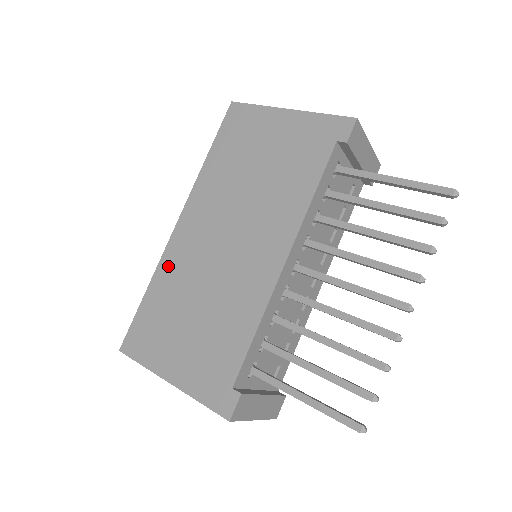
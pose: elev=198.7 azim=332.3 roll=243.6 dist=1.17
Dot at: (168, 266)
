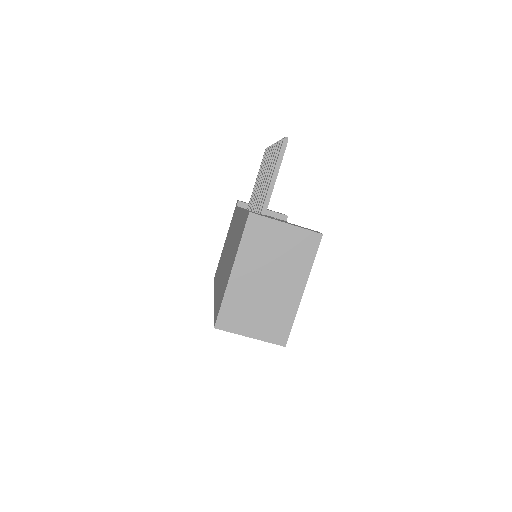
Dot at: occluded
